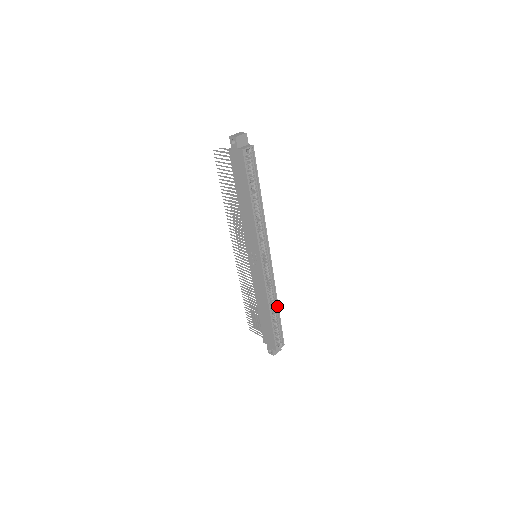
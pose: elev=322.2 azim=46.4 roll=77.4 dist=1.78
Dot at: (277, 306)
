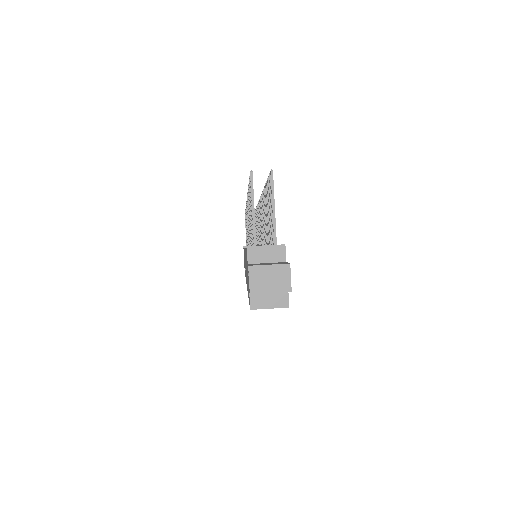
Dot at: occluded
